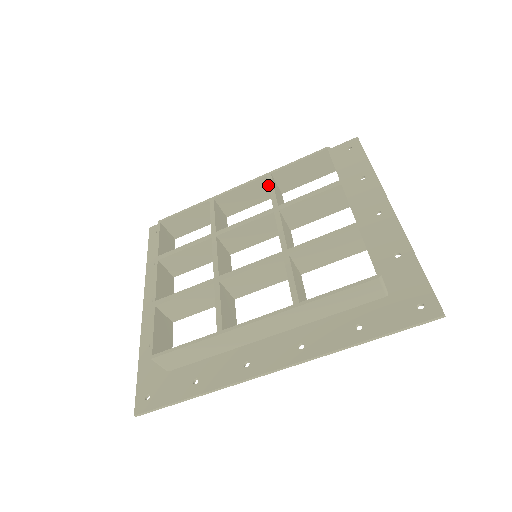
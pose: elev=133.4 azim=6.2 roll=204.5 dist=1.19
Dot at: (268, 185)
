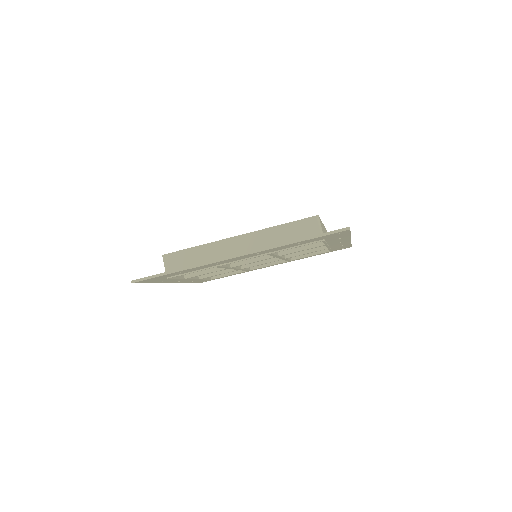
Dot at: occluded
